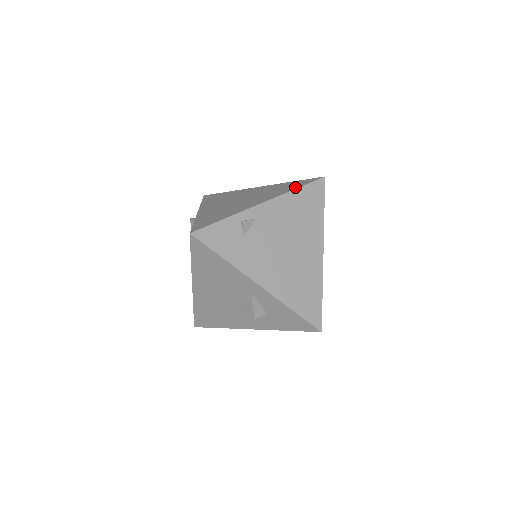
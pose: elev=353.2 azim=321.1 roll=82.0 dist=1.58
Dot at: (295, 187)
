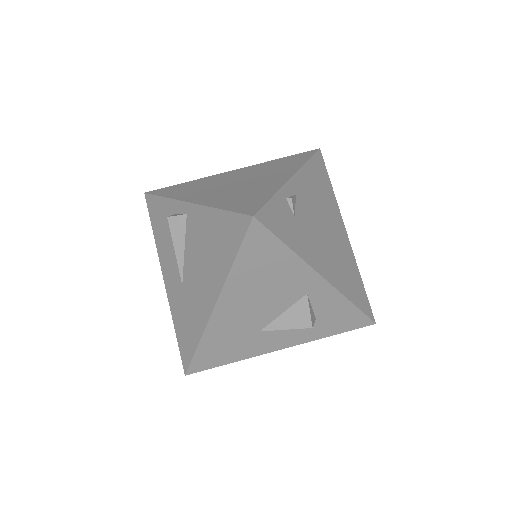
Dot at: (303, 159)
